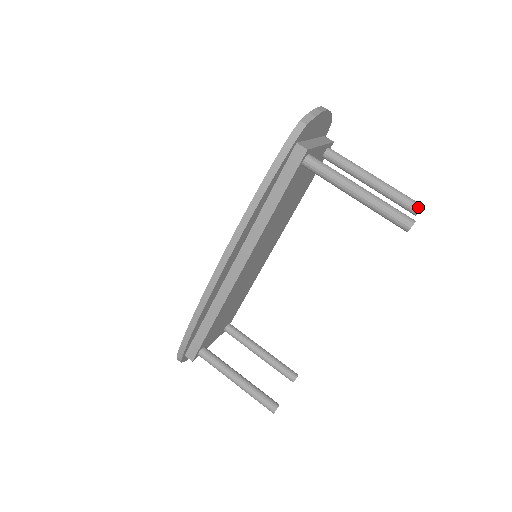
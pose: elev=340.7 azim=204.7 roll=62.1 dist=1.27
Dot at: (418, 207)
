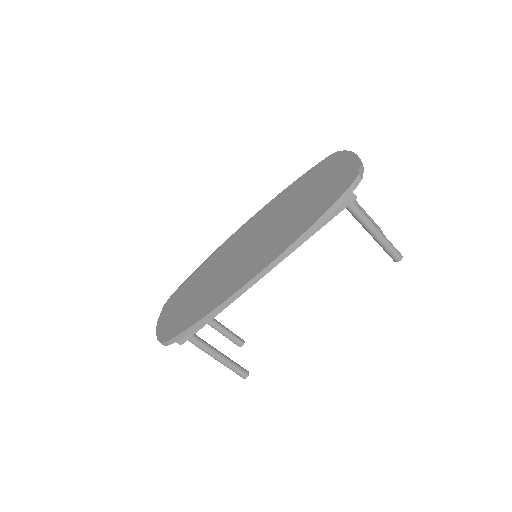
Dot at: occluded
